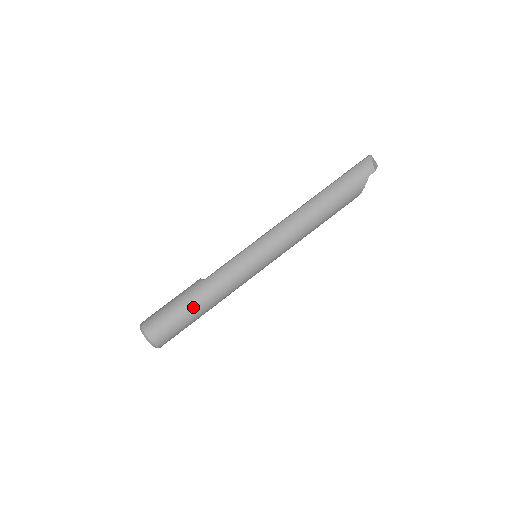
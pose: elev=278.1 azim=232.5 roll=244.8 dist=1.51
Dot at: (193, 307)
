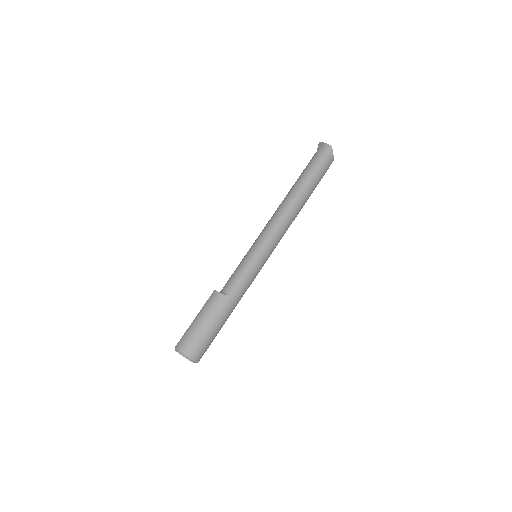
Dot at: (225, 321)
